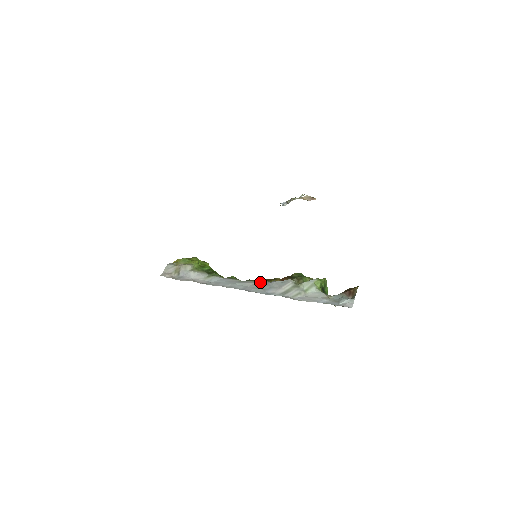
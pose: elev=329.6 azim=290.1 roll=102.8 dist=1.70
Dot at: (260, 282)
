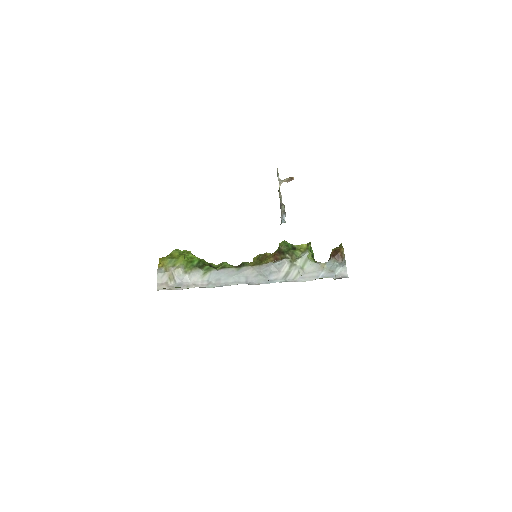
Dot at: (256, 266)
